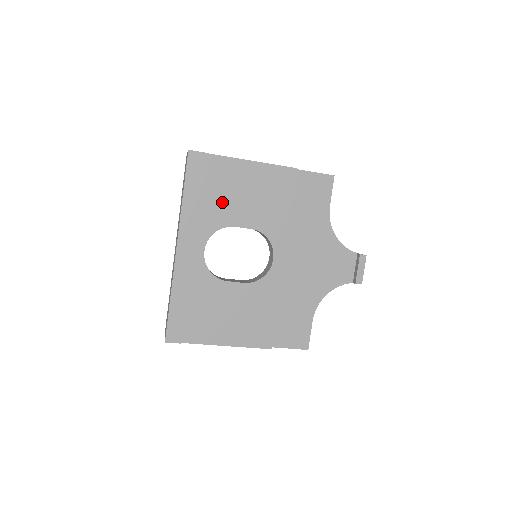
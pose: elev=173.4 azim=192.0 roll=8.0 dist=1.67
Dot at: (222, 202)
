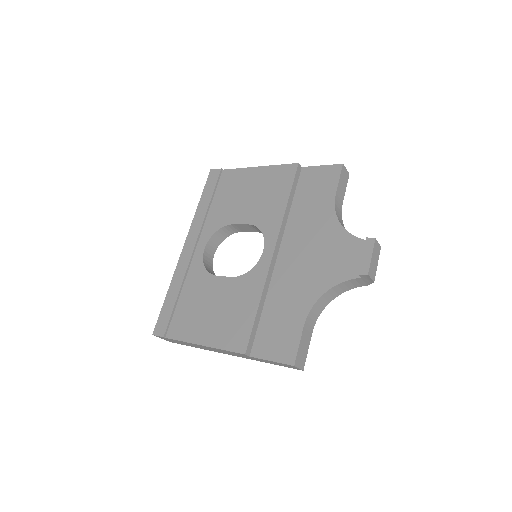
Dot at: (228, 205)
